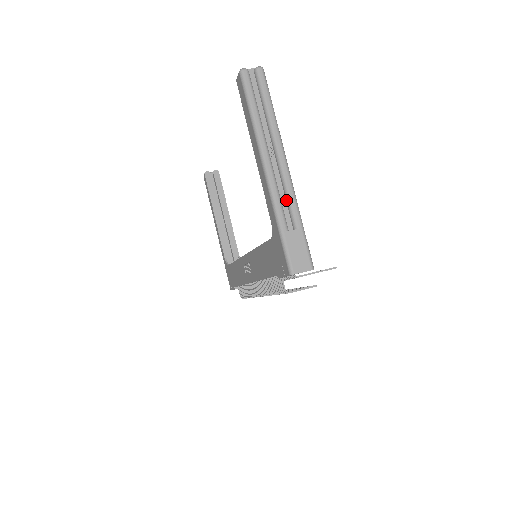
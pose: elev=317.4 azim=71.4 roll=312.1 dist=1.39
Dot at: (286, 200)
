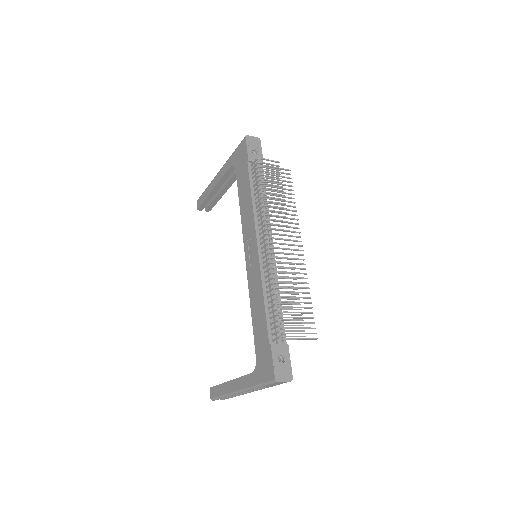
Dot at: occluded
